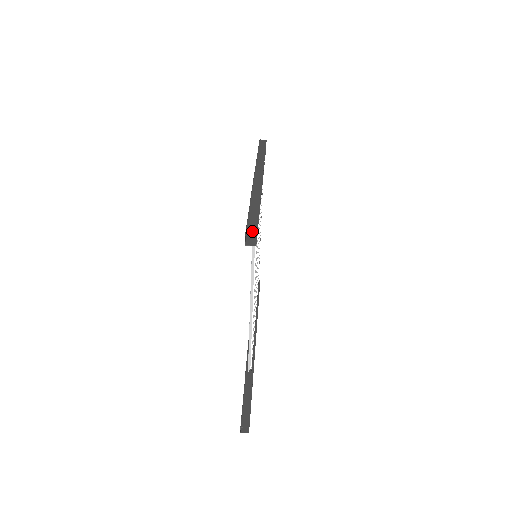
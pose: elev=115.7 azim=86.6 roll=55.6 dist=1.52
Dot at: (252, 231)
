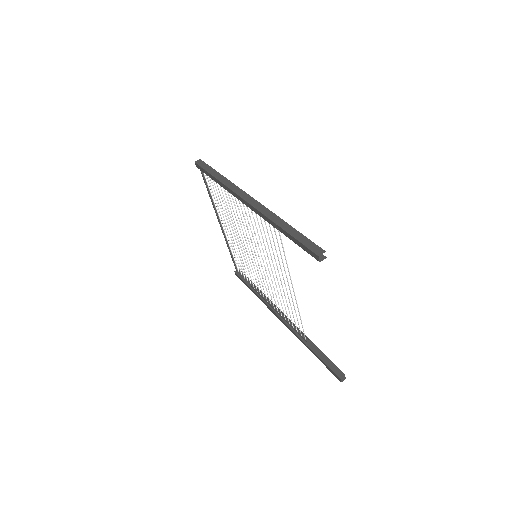
Dot at: (317, 249)
